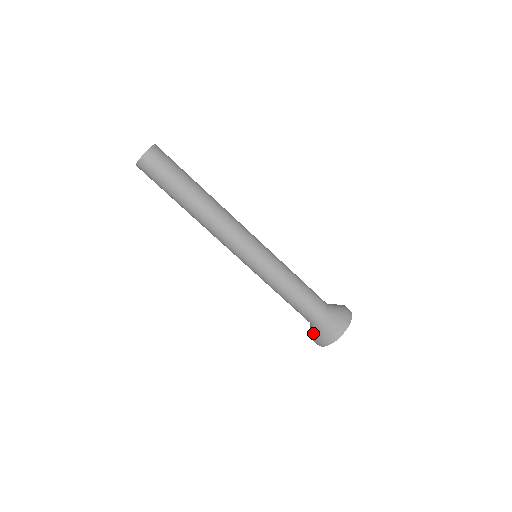
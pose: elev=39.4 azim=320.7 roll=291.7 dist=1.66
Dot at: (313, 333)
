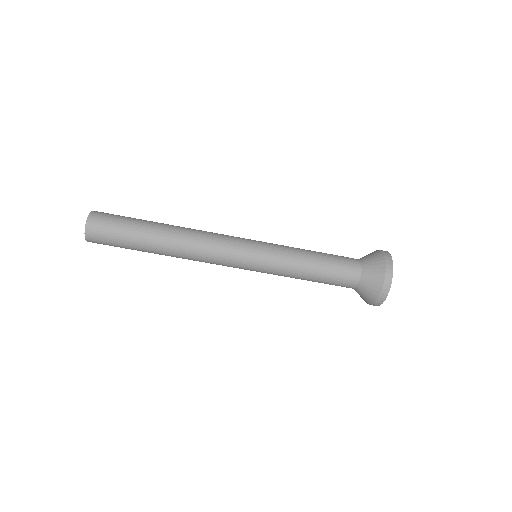
Dot at: (368, 290)
